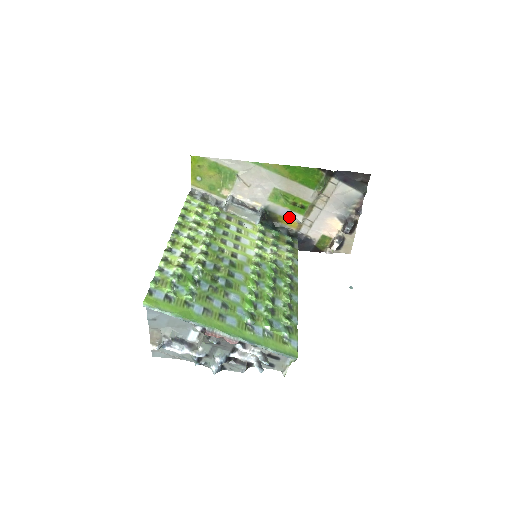
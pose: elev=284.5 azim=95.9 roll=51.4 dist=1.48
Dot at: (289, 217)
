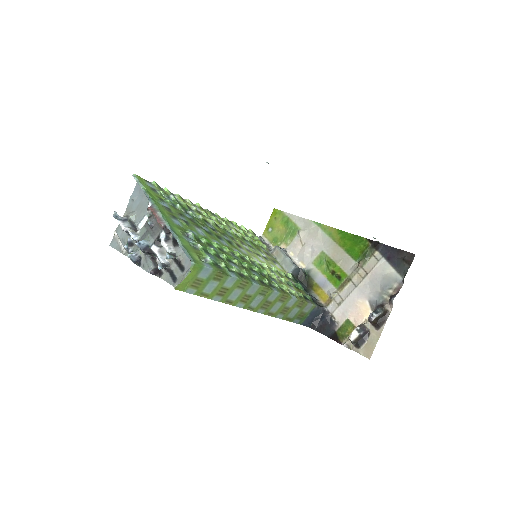
Dot at: (323, 287)
